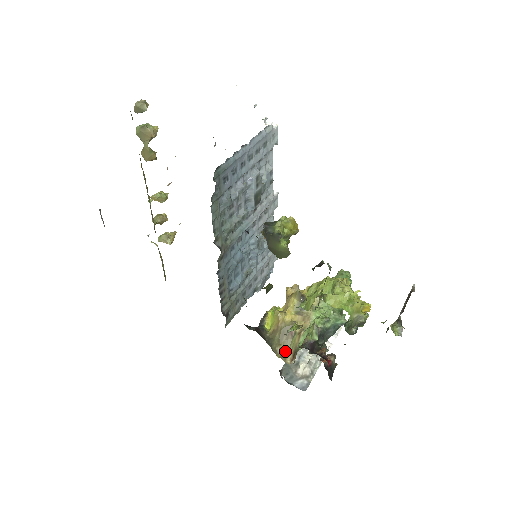
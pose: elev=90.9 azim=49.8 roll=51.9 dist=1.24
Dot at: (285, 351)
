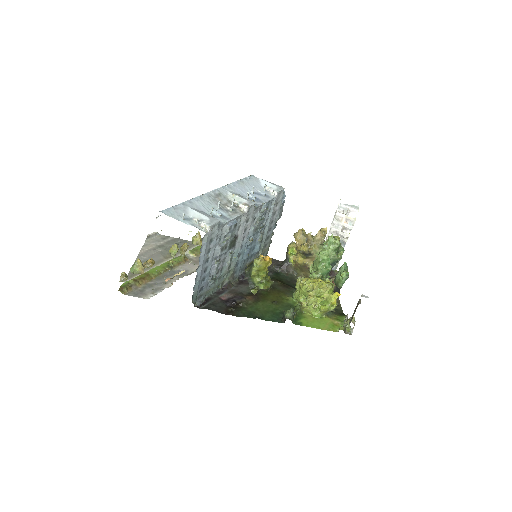
Dot at: (307, 275)
